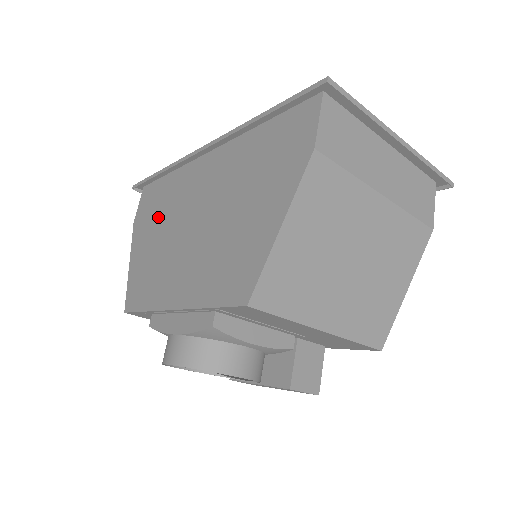
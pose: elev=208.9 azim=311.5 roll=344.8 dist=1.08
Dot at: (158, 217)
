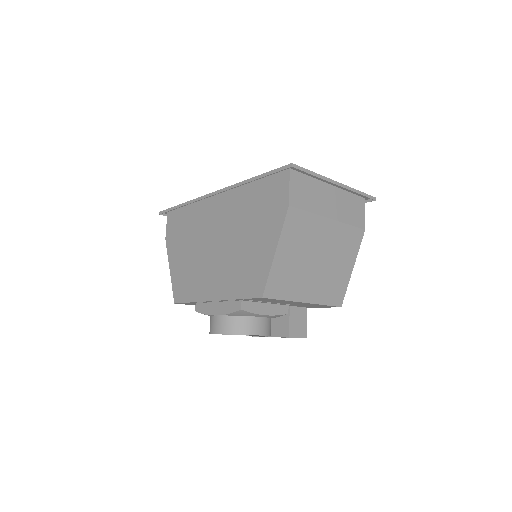
Dot at: (186, 237)
